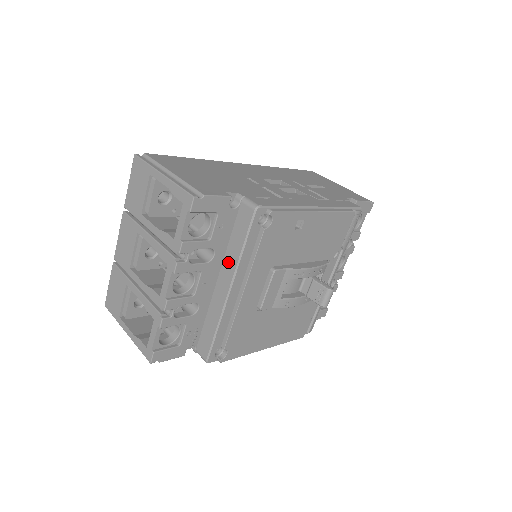
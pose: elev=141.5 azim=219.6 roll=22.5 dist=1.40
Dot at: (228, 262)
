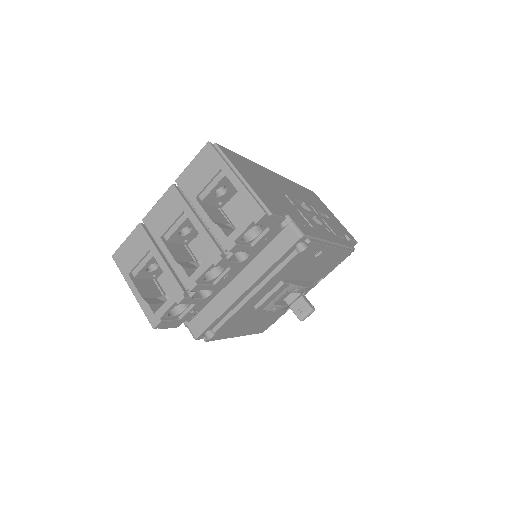
Dot at: (254, 266)
